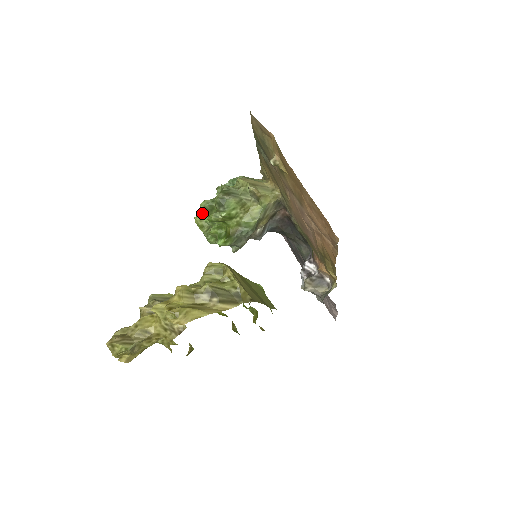
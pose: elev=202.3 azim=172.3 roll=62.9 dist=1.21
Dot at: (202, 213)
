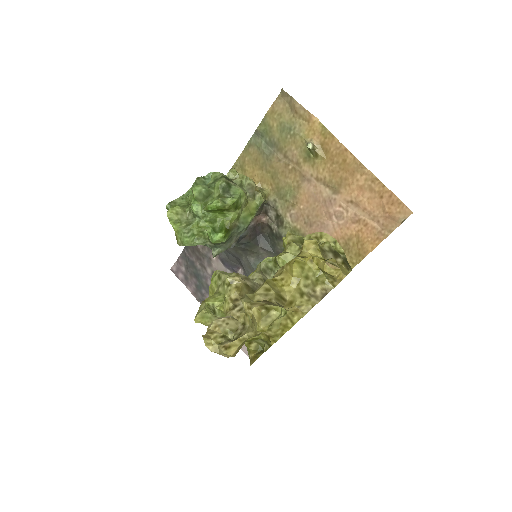
Dot at: (177, 205)
